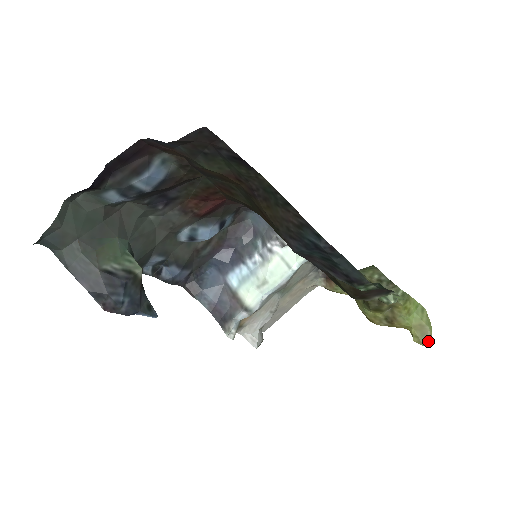
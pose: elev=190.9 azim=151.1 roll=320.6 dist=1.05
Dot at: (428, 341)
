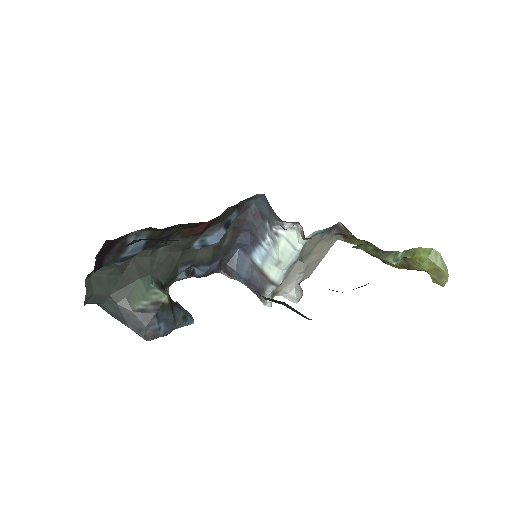
Dot at: (446, 282)
